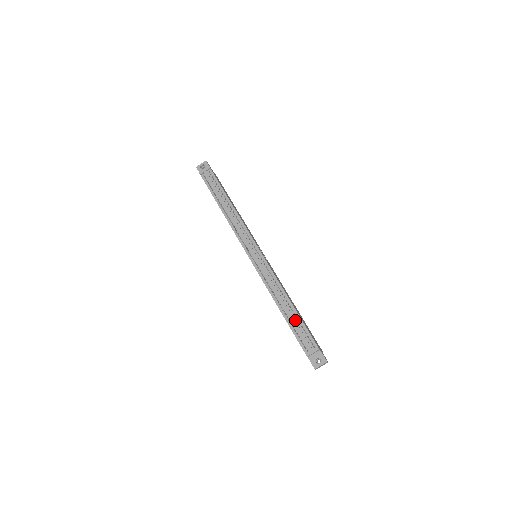
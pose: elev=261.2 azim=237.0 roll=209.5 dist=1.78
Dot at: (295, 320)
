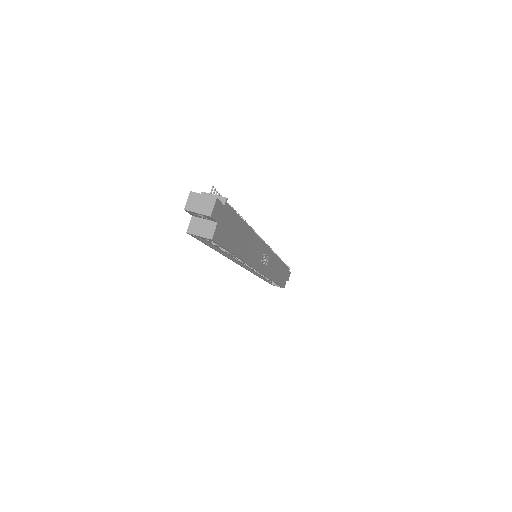
Dot at: occluded
